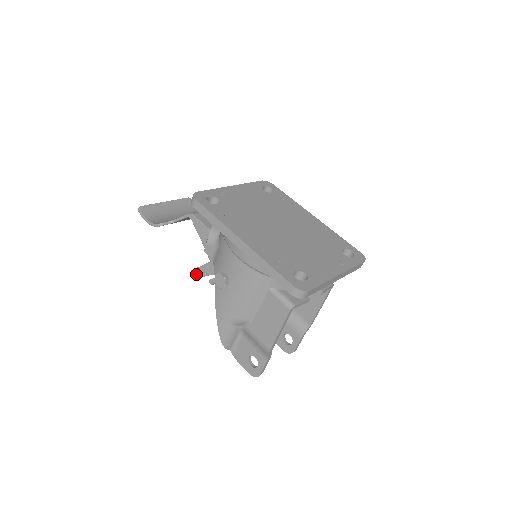
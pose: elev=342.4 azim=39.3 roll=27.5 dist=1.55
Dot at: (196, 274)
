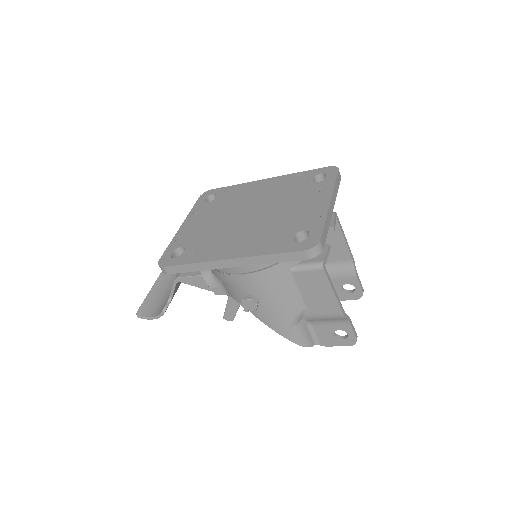
Dot at: (229, 317)
